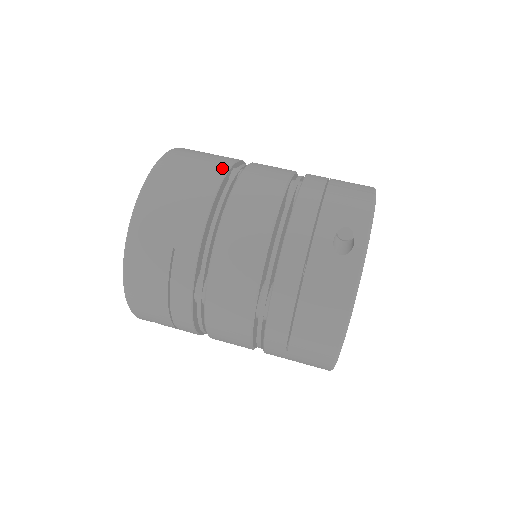
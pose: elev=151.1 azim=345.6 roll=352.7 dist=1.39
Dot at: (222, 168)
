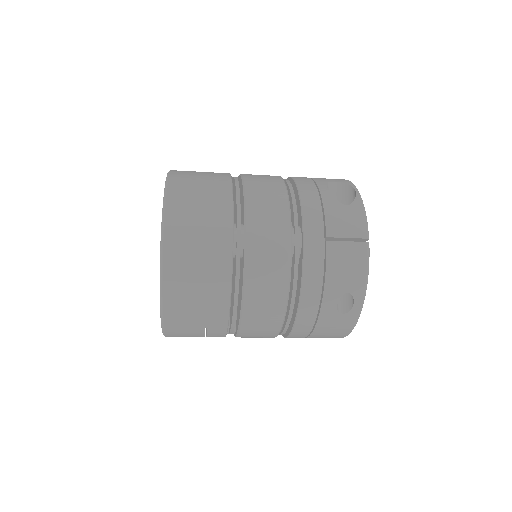
Dot at: (226, 250)
